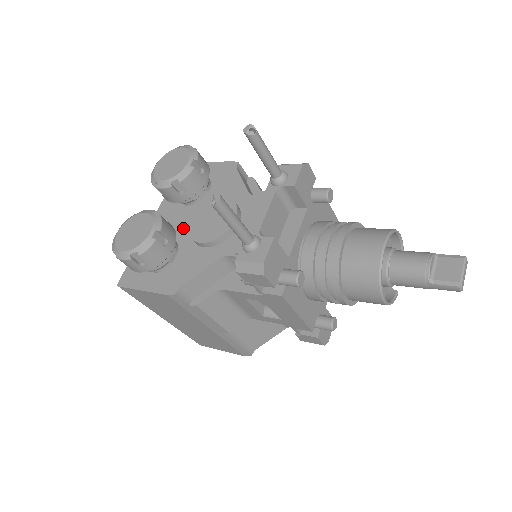
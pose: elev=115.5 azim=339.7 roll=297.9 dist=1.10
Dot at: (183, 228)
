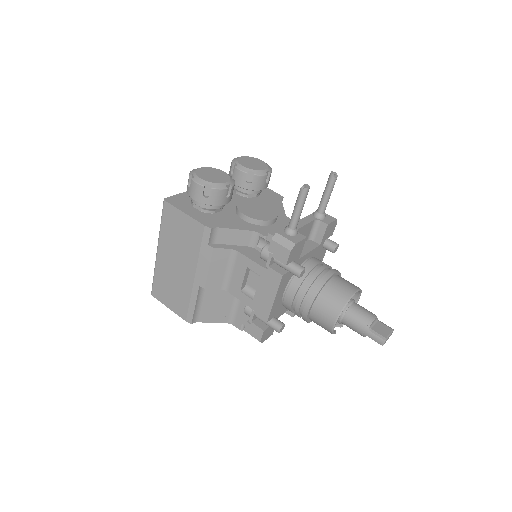
Dot at: (230, 202)
